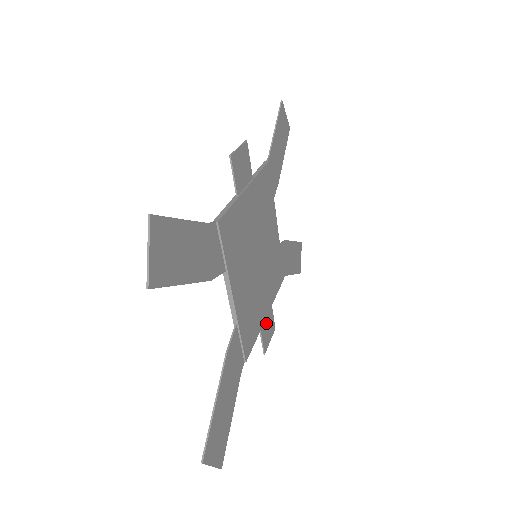
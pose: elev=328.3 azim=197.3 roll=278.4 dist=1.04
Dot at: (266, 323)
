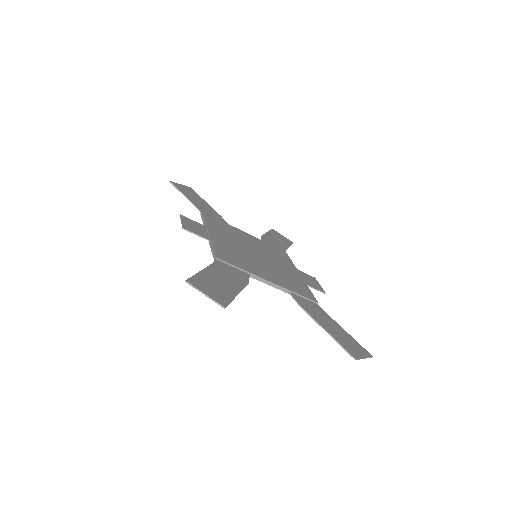
Dot at: (306, 280)
